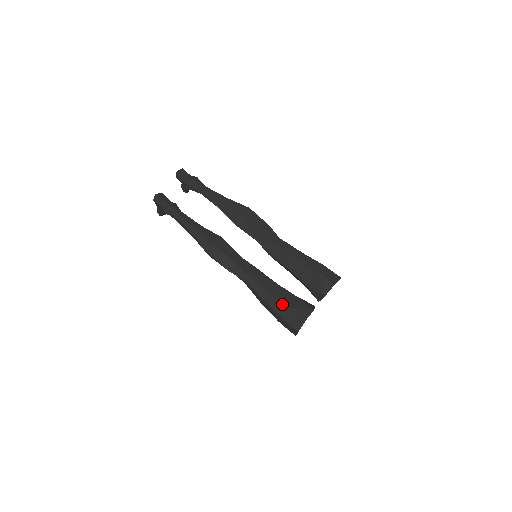
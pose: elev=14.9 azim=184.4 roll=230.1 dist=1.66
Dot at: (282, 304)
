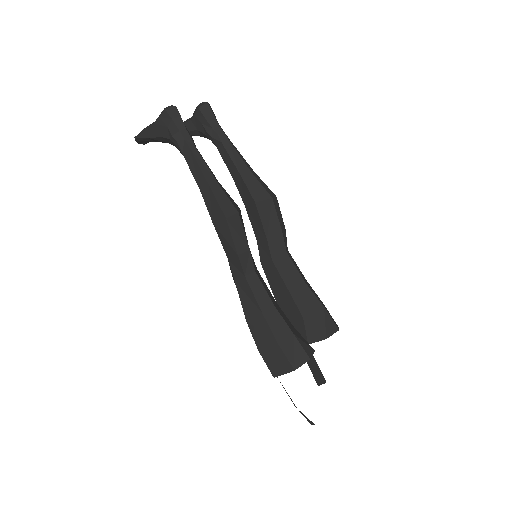
Dot at: (287, 327)
